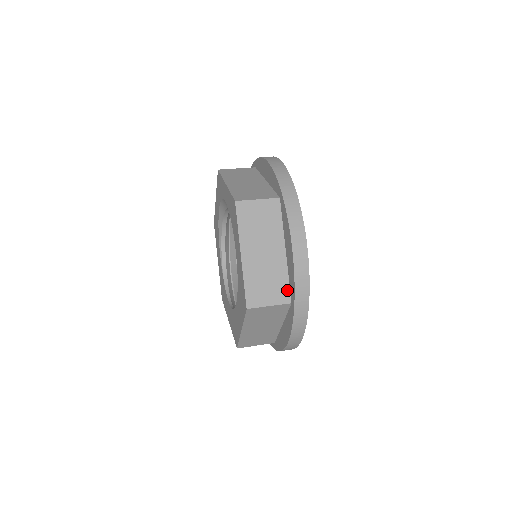
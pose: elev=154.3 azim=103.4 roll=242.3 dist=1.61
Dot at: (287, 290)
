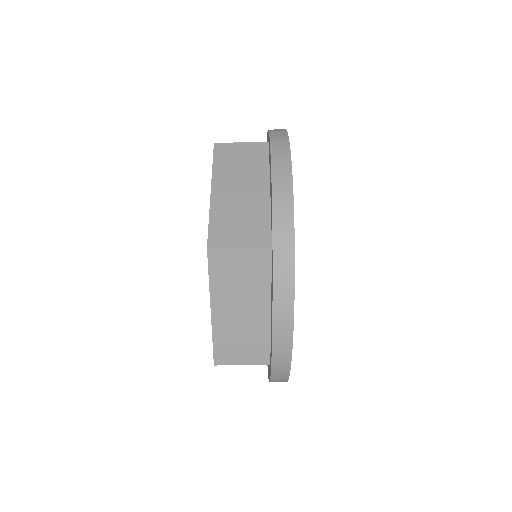
Dot at: (267, 352)
